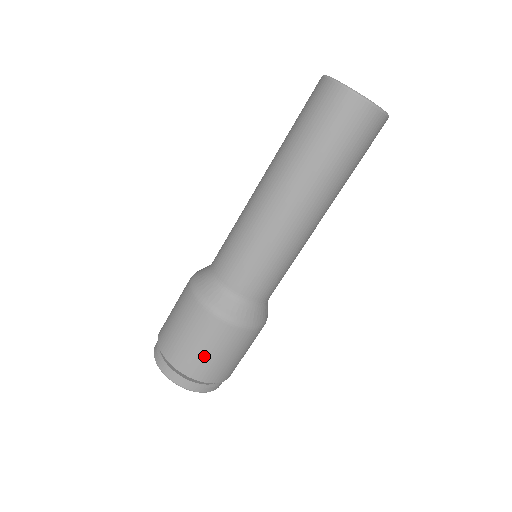
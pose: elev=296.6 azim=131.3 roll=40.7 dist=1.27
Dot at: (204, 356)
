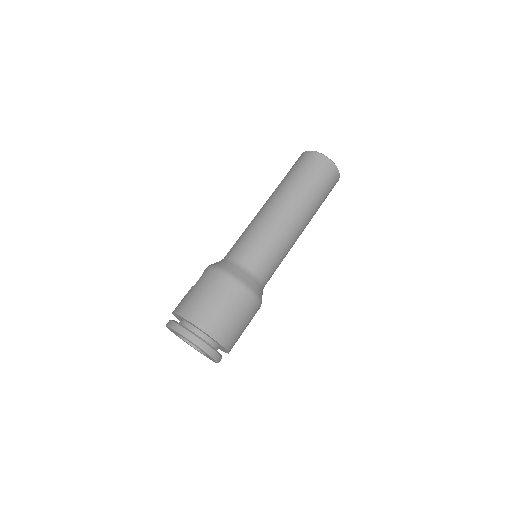
Dot at: (231, 322)
